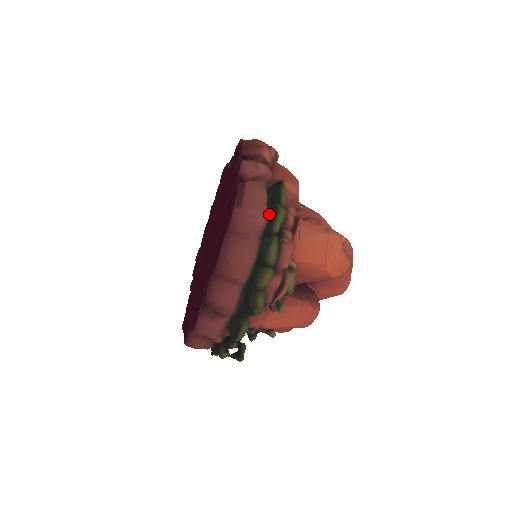
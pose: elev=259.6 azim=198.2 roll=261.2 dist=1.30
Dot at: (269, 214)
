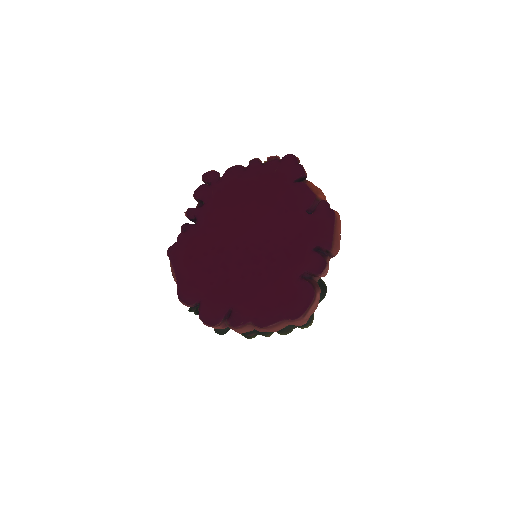
Dot at: occluded
